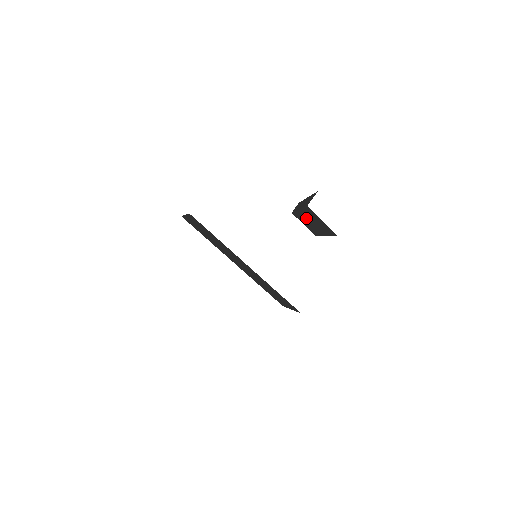
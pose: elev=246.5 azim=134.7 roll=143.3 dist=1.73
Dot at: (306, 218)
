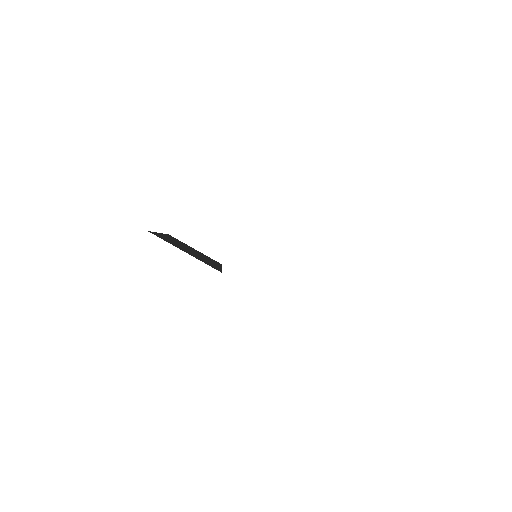
Dot at: occluded
